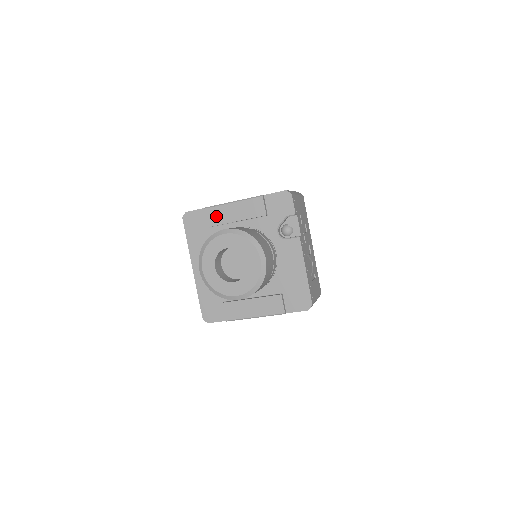
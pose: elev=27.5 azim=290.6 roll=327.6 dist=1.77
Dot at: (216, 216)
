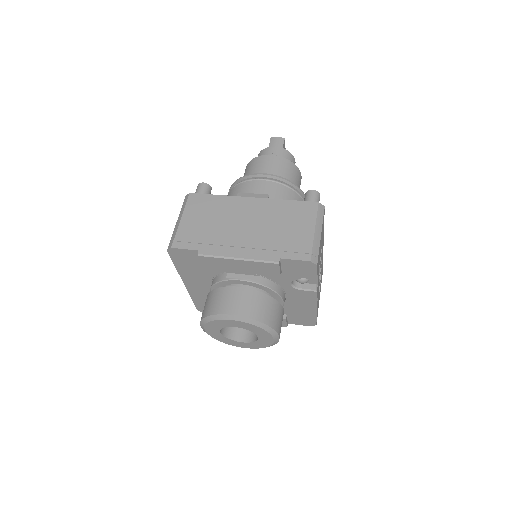
Dot at: (215, 264)
